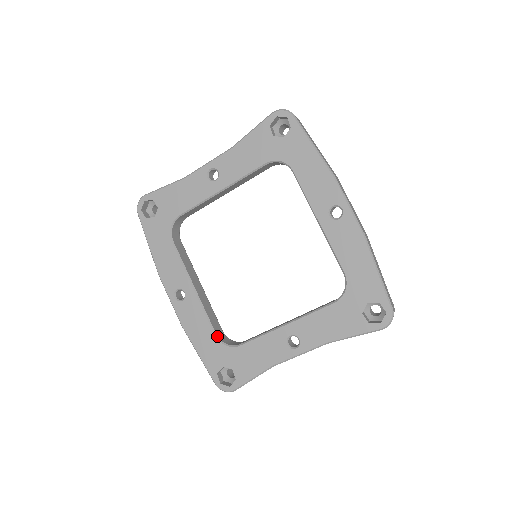
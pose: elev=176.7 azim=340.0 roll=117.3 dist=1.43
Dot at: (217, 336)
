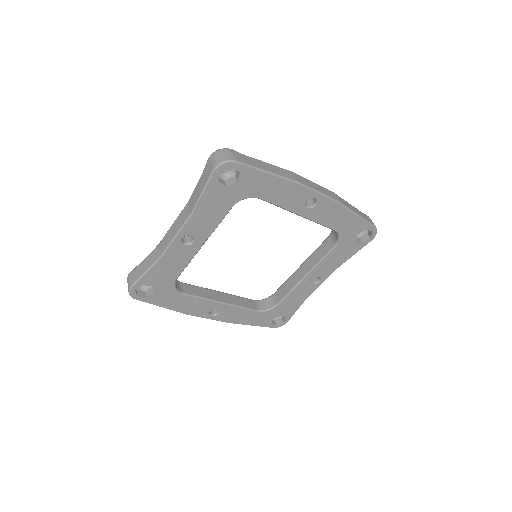
Dot at: (259, 311)
